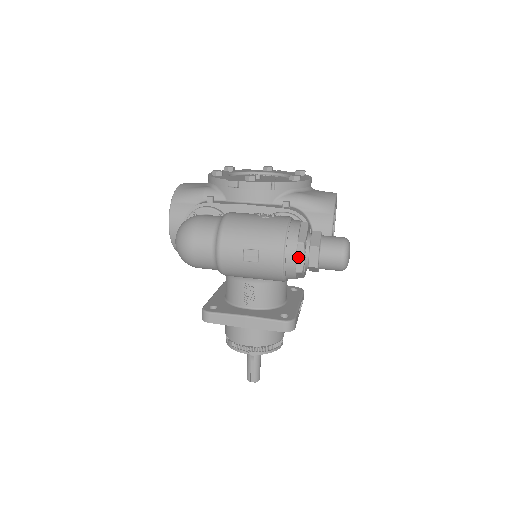
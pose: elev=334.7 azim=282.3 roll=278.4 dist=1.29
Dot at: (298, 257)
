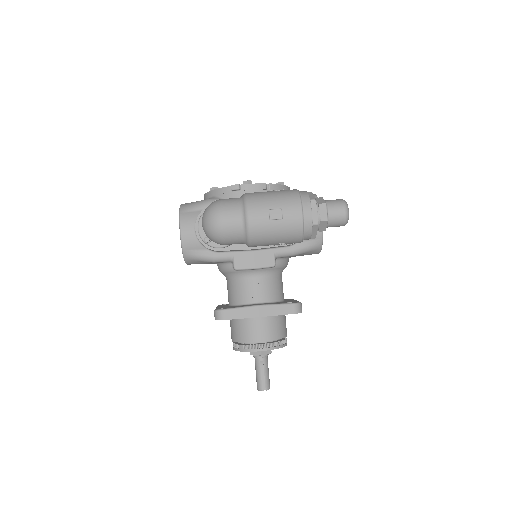
Dot at: (313, 212)
